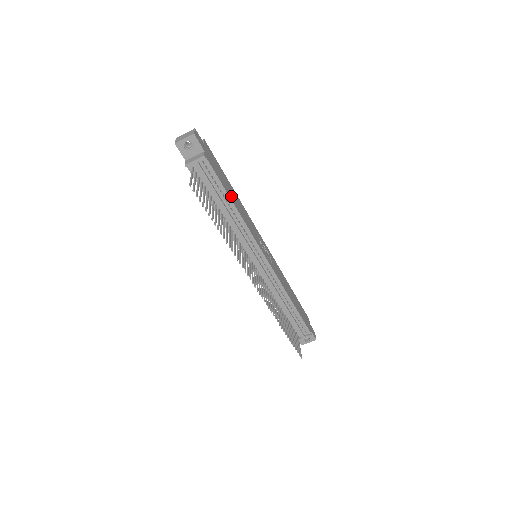
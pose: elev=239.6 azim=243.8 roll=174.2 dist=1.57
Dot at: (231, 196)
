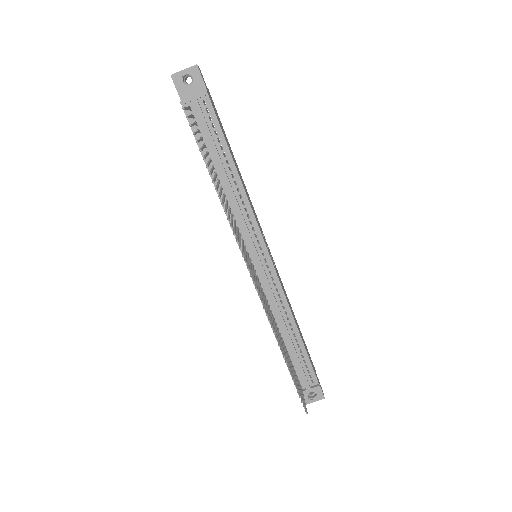
Dot at: occluded
